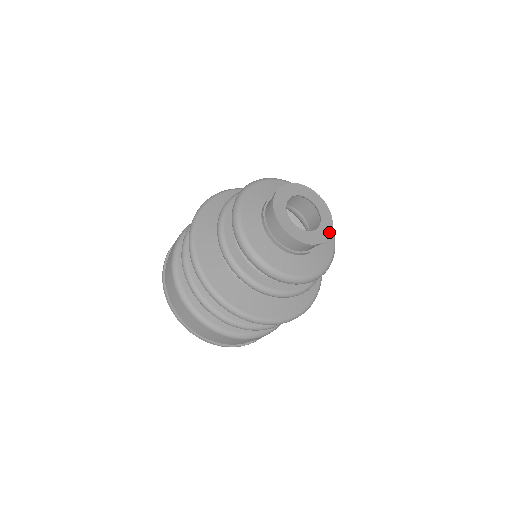
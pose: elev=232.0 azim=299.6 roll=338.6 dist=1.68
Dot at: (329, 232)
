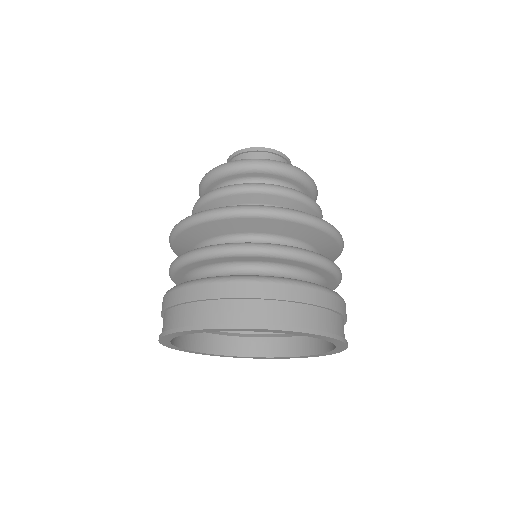
Dot at: (289, 163)
